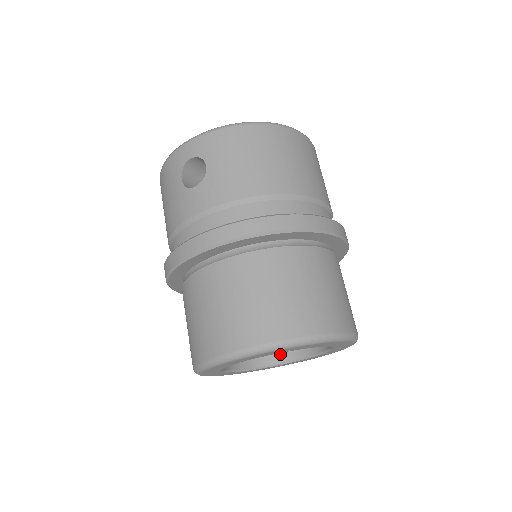
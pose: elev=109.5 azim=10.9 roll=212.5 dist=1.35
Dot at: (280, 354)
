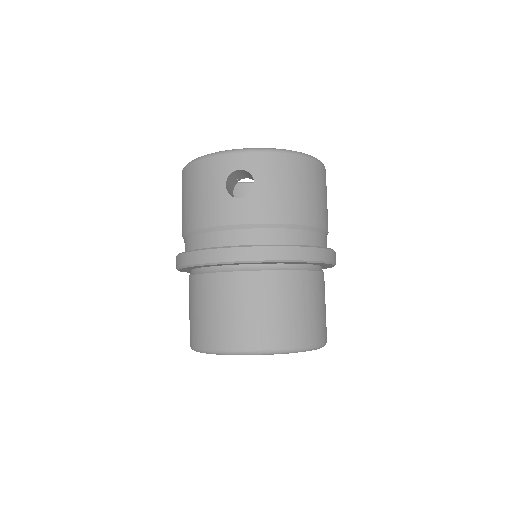
Dot at: occluded
